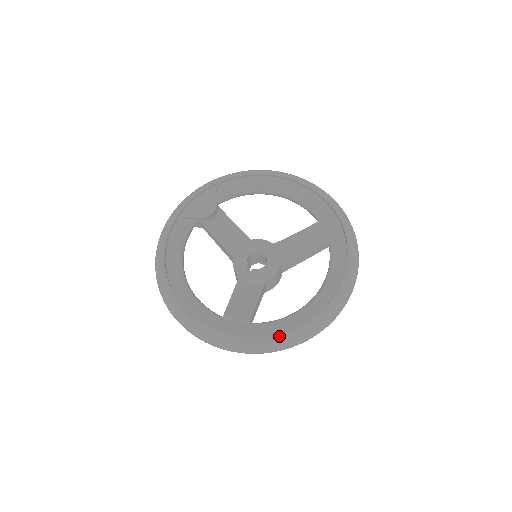
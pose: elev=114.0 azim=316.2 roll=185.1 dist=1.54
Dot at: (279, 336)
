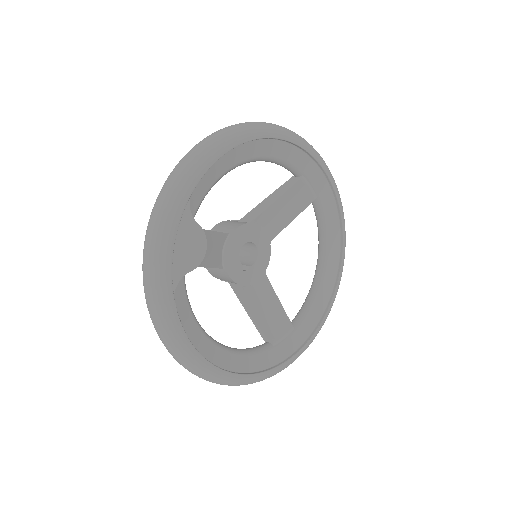
Dot at: (323, 323)
